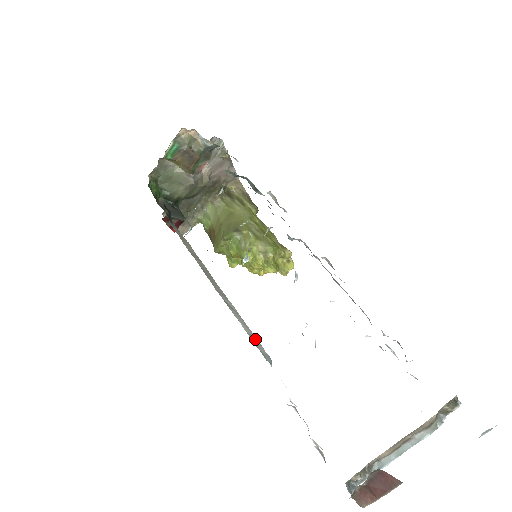
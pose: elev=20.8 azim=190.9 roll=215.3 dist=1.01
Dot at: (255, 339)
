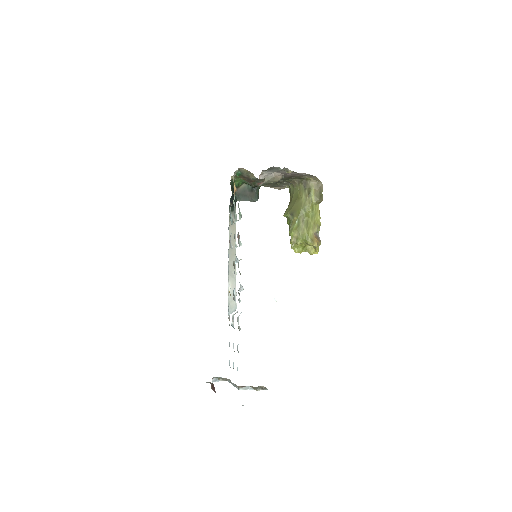
Dot at: occluded
